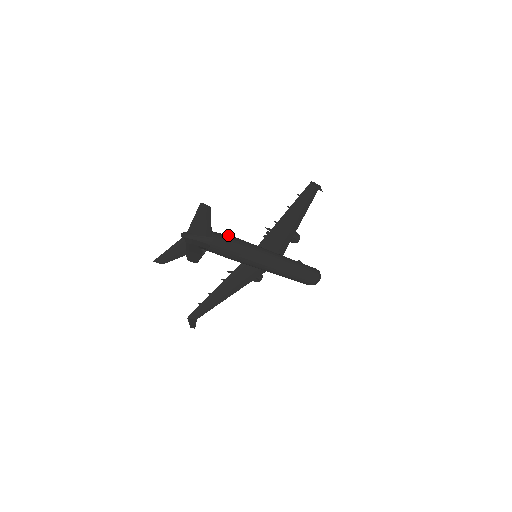
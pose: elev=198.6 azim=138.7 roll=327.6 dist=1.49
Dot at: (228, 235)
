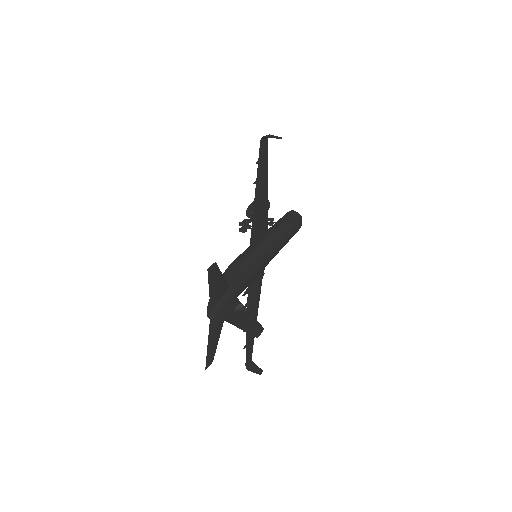
Dot at: (229, 266)
